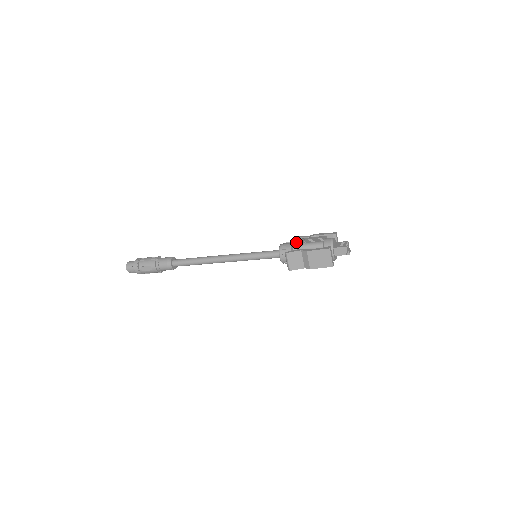
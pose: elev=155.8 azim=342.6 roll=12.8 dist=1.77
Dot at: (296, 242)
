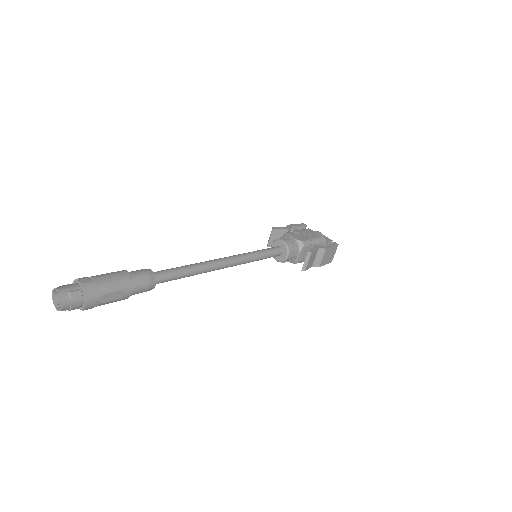
Dot at: (298, 237)
